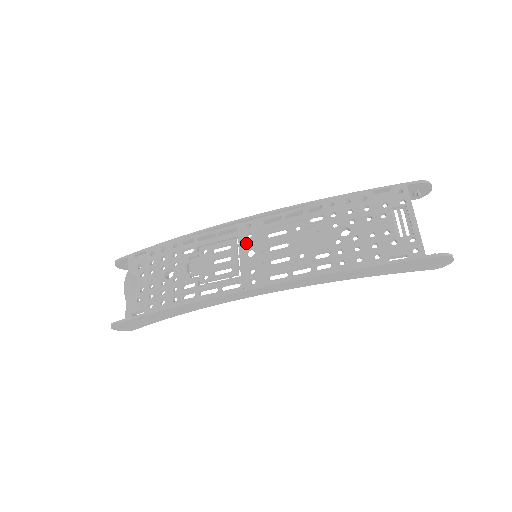
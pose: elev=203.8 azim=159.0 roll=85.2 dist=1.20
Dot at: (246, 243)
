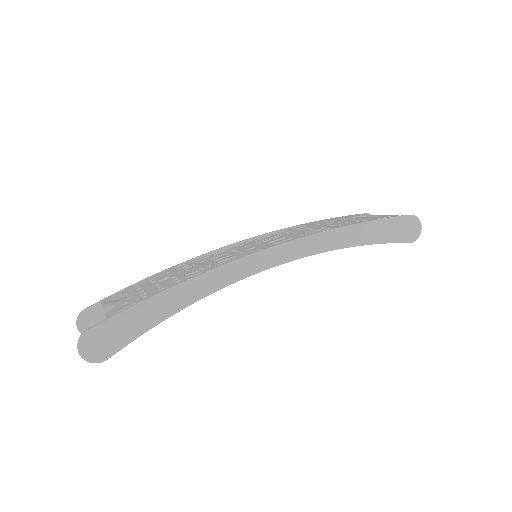
Dot at: (244, 248)
